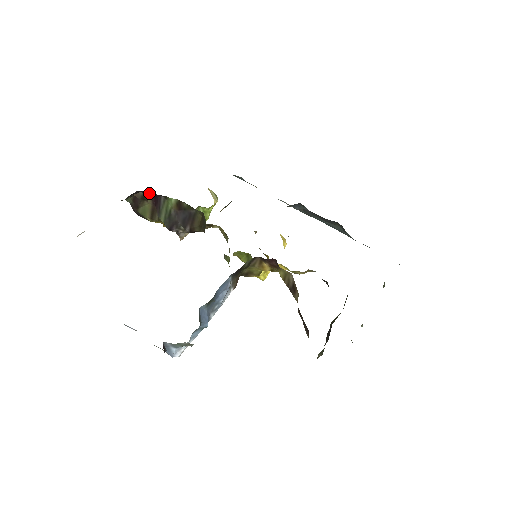
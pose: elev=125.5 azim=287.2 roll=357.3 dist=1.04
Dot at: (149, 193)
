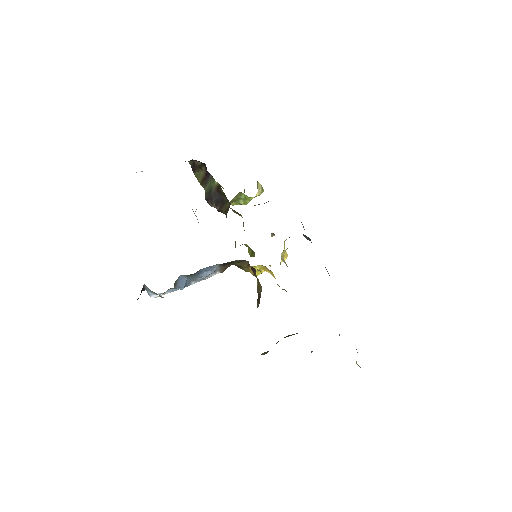
Dot at: (205, 166)
